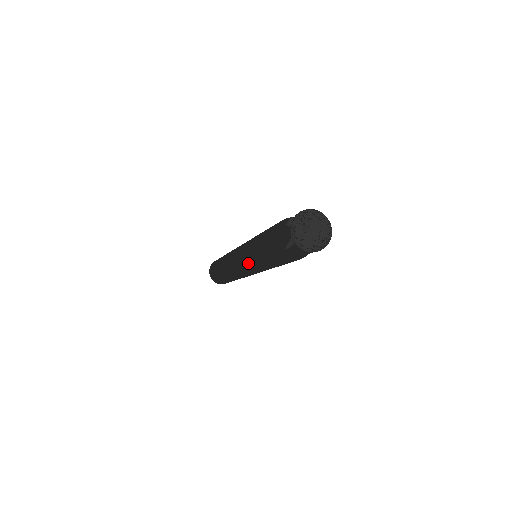
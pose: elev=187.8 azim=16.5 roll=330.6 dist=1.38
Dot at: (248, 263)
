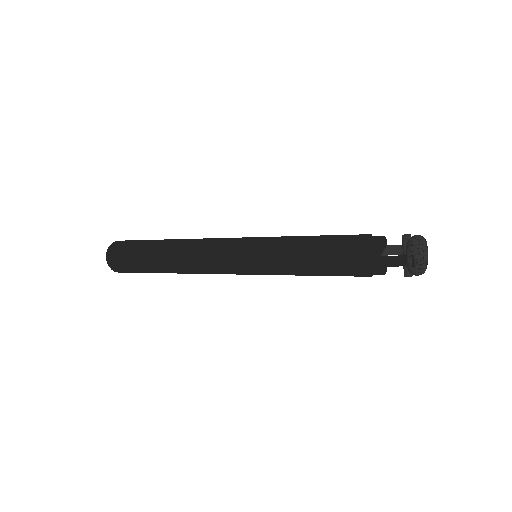
Dot at: (268, 253)
